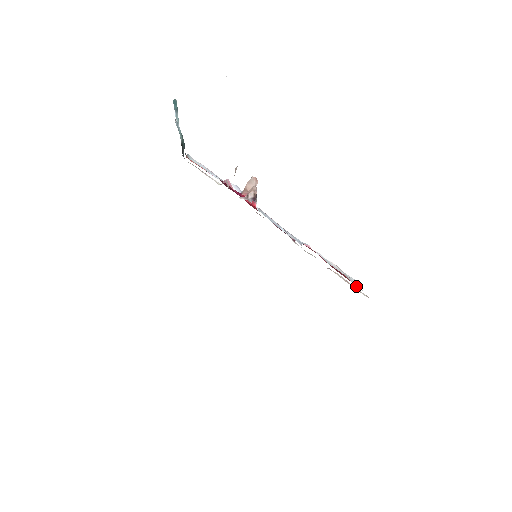
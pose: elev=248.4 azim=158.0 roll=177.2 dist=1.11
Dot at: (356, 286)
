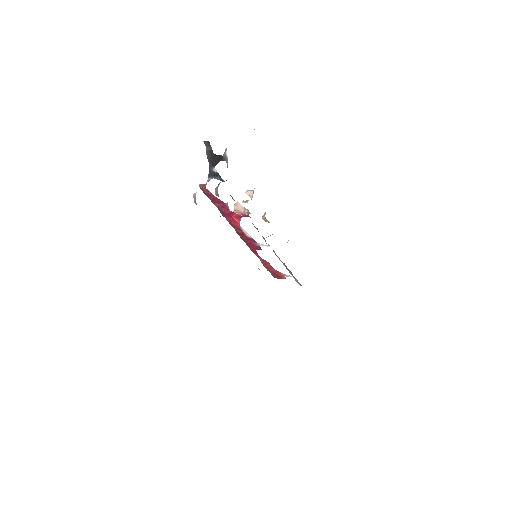
Dot at: (283, 276)
